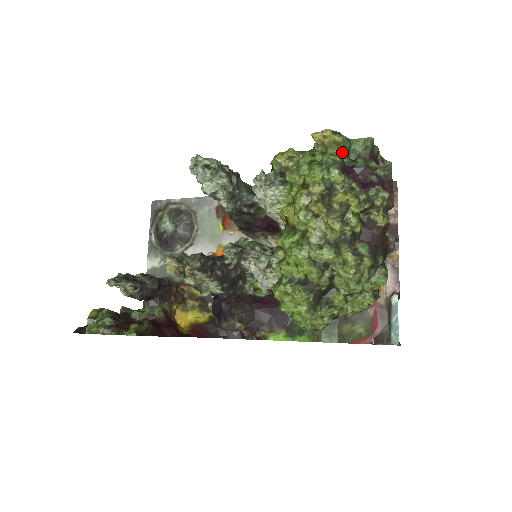
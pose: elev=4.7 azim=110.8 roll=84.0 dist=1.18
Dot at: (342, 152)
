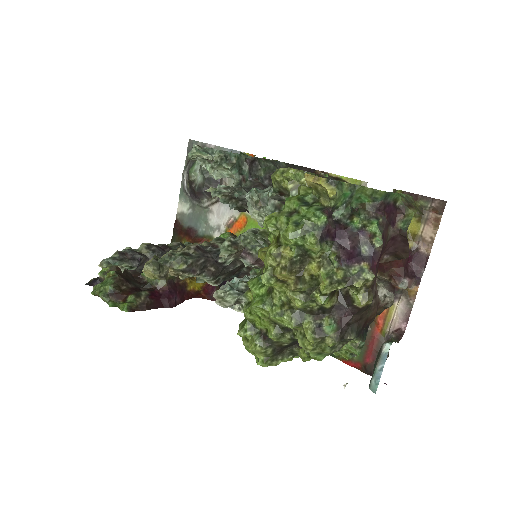
Dot at: (339, 202)
